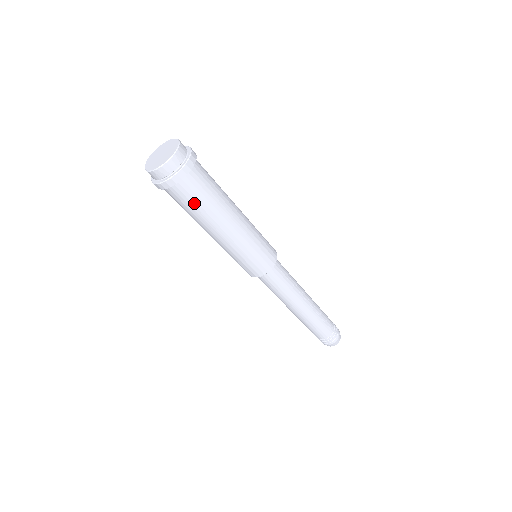
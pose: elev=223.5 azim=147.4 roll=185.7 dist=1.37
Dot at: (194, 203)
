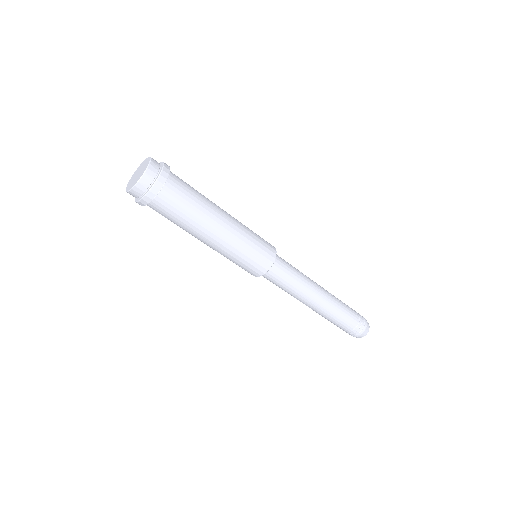
Dot at: (185, 203)
